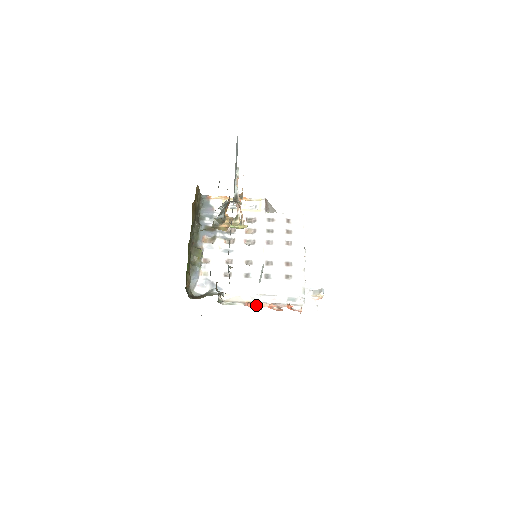
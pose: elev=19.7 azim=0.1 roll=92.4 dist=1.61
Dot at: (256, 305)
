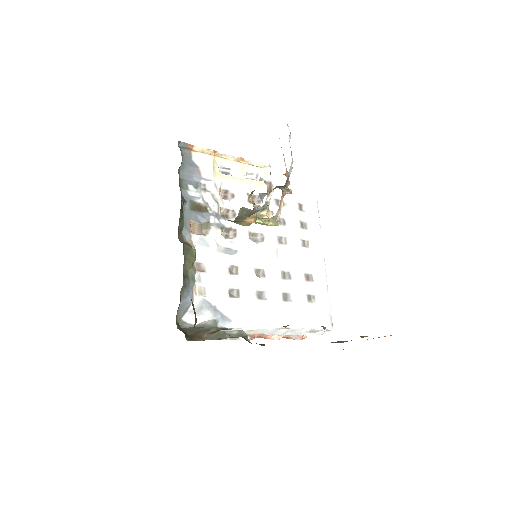
Dot at: (261, 335)
